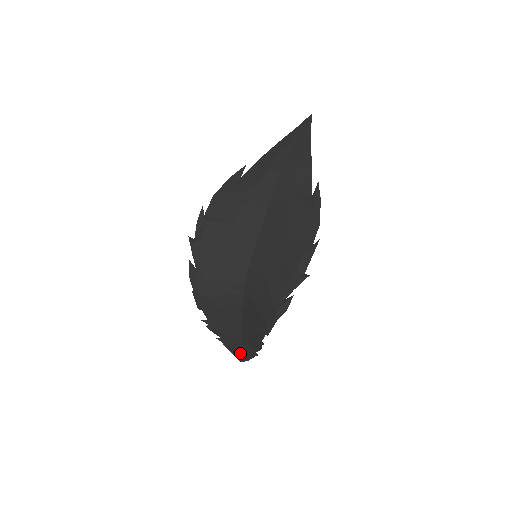
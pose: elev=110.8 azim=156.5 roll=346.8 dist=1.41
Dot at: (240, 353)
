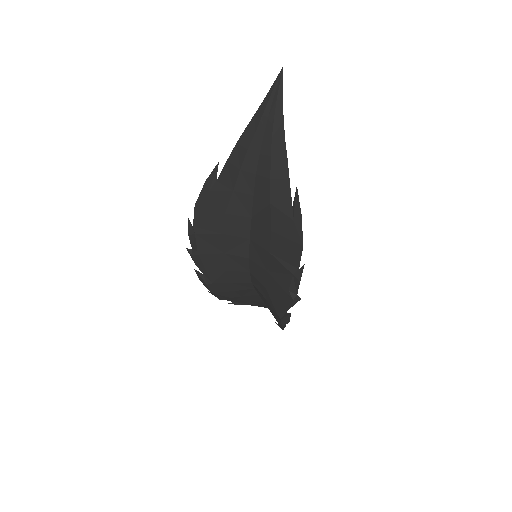
Dot at: occluded
